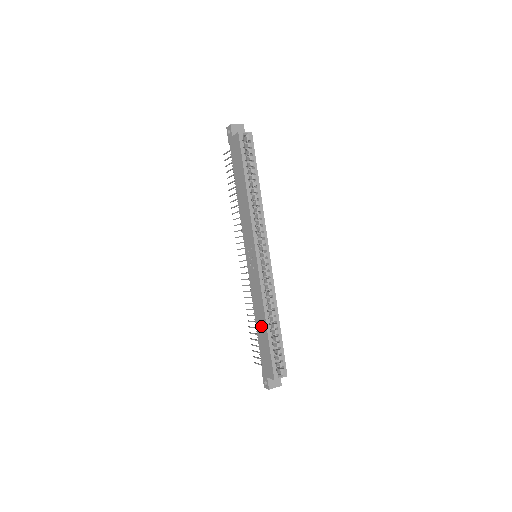
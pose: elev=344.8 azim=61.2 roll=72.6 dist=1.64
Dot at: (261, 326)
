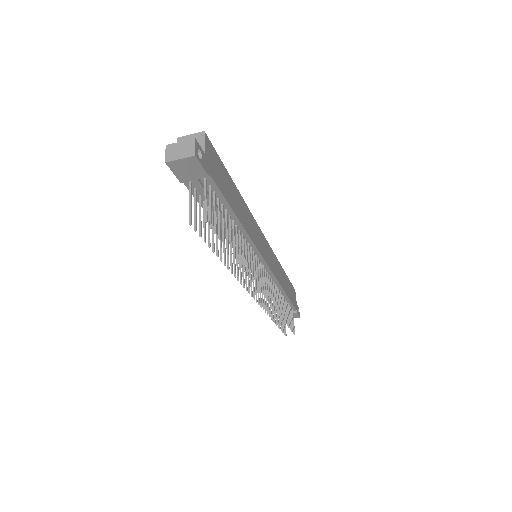
Dot at: occluded
